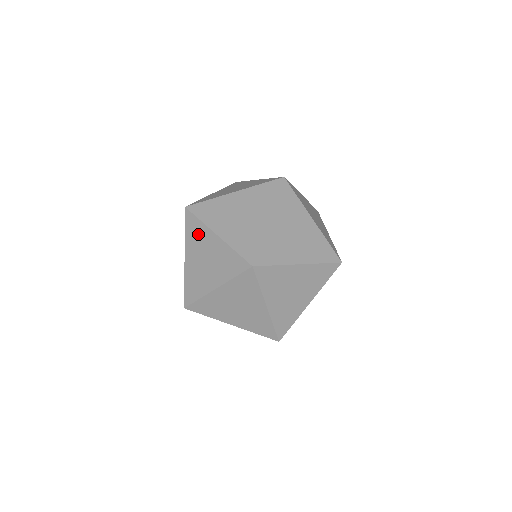
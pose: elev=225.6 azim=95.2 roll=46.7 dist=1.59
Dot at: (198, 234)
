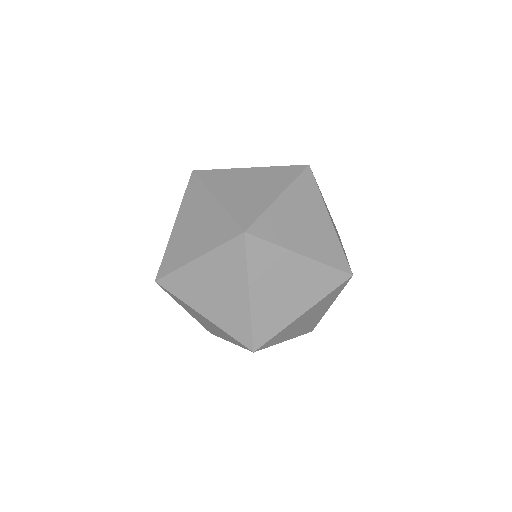
Dot at: (186, 282)
